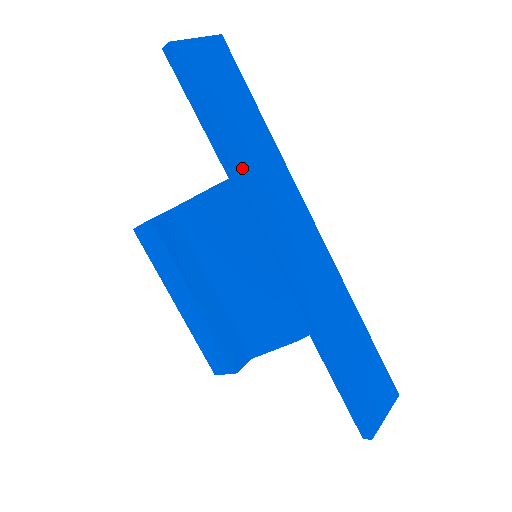
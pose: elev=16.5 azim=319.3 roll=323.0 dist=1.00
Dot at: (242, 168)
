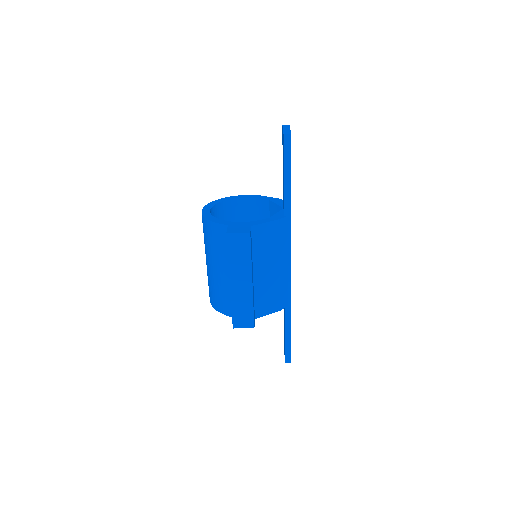
Dot at: occluded
